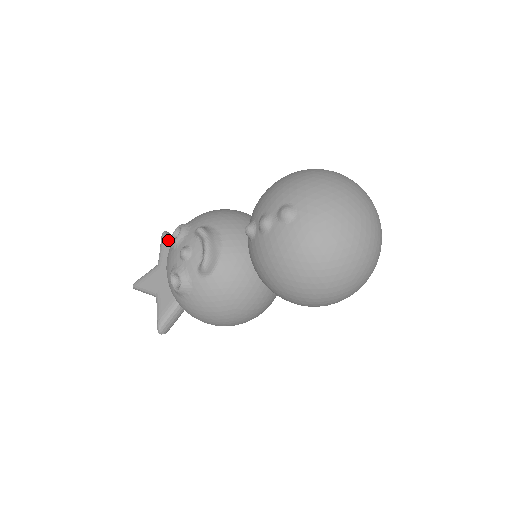
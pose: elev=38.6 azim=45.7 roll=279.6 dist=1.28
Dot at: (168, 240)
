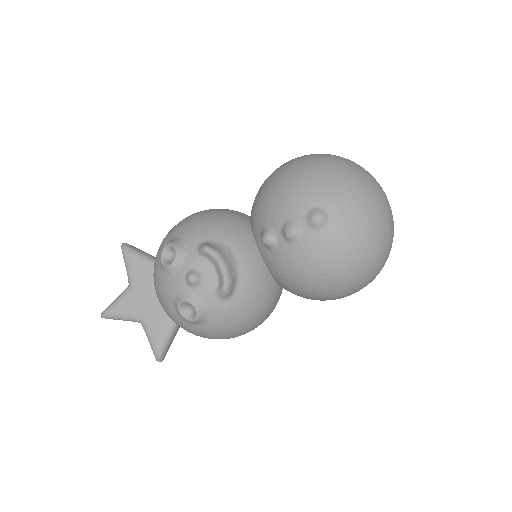
Dot at: (134, 254)
